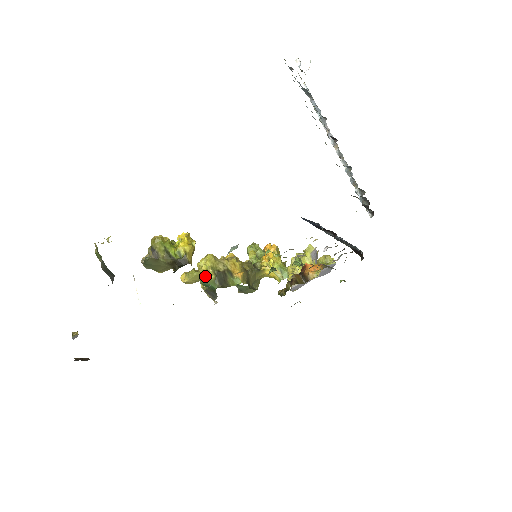
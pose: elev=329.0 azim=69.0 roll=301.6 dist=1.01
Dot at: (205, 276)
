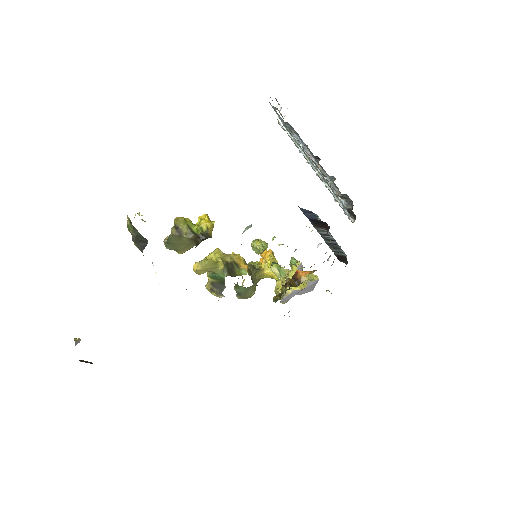
Dot at: (216, 265)
